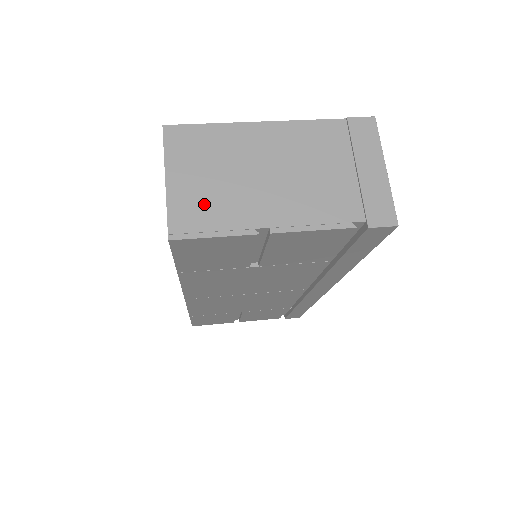
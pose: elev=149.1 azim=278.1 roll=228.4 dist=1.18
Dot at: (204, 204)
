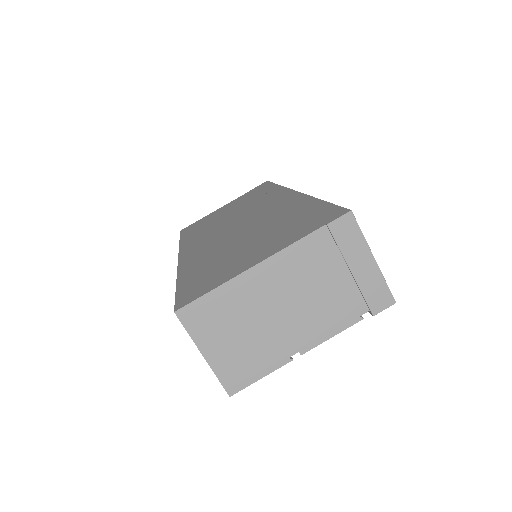
Dot at: (242, 359)
